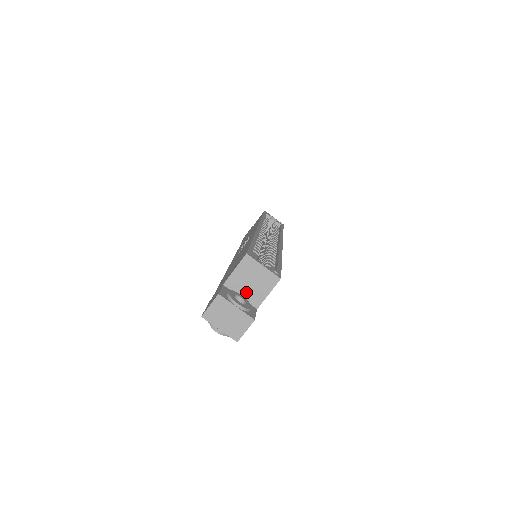
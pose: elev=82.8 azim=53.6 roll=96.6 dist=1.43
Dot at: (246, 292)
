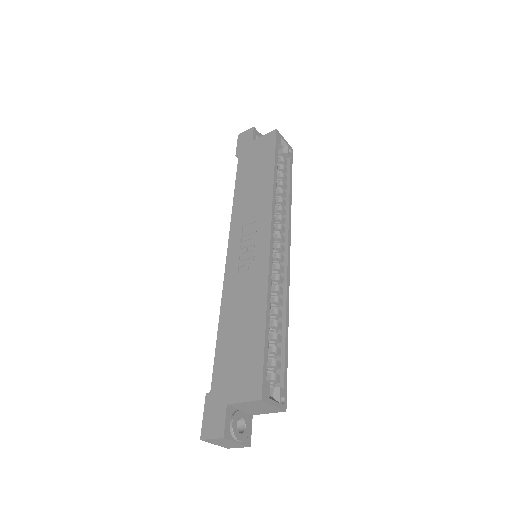
Dot at: (248, 410)
